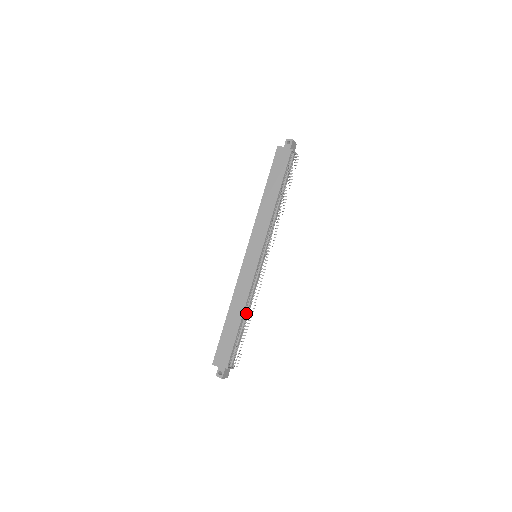
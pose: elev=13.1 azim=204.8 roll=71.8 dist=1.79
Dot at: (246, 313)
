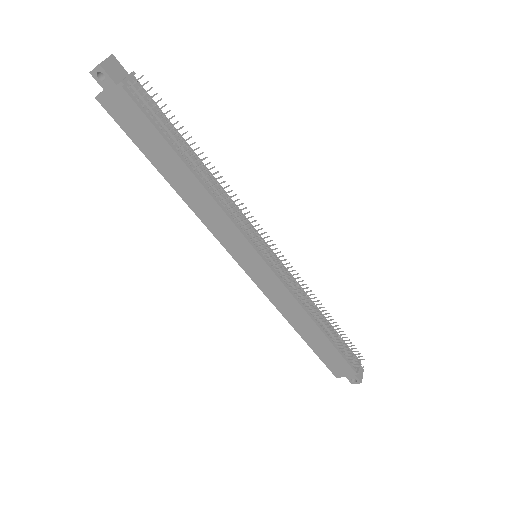
Dot at: (317, 318)
